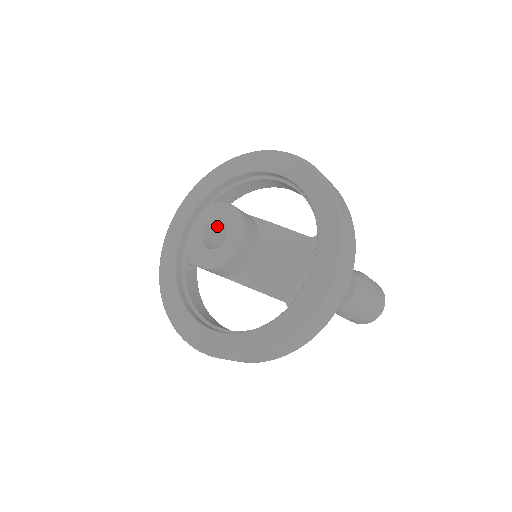
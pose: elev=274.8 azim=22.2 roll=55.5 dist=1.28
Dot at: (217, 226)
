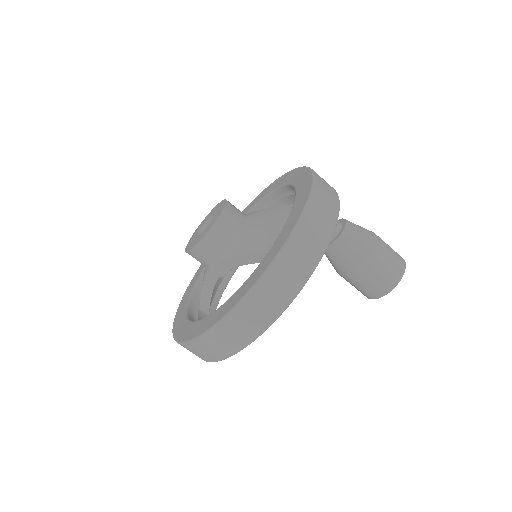
Dot at: occluded
